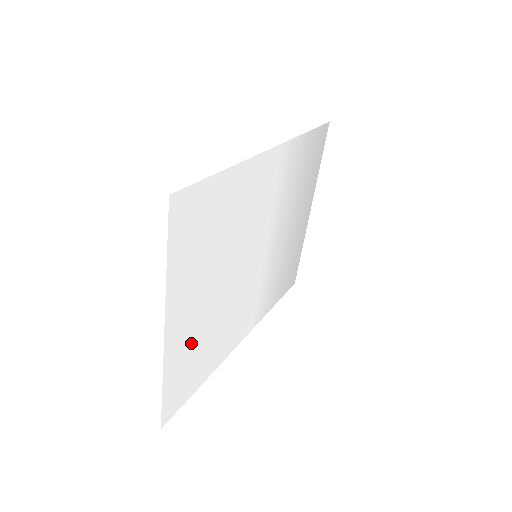
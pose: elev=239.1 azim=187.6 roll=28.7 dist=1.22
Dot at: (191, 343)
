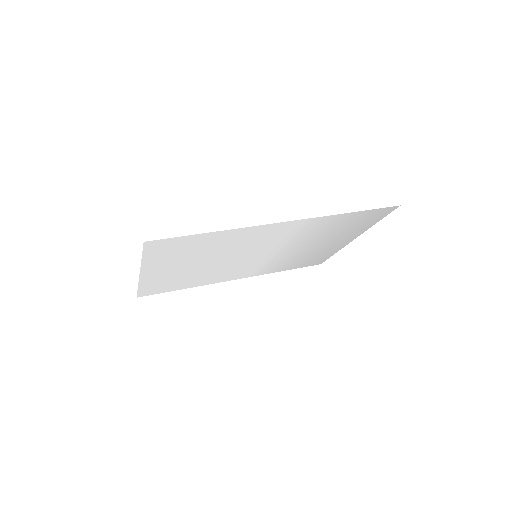
Dot at: (169, 278)
